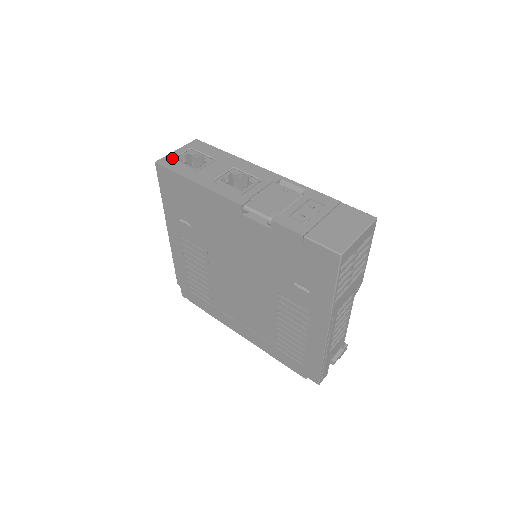
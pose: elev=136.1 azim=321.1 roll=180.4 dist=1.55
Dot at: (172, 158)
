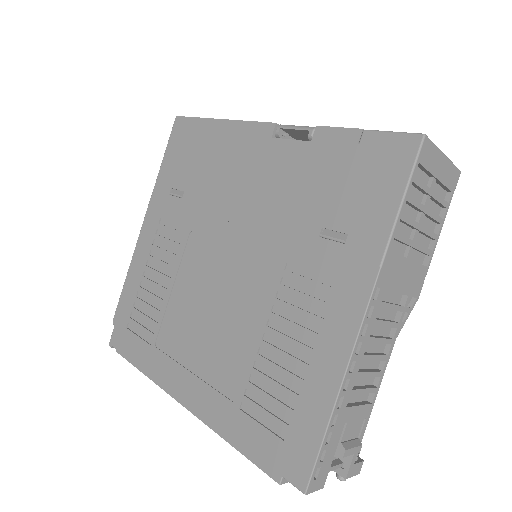
Dot at: occluded
